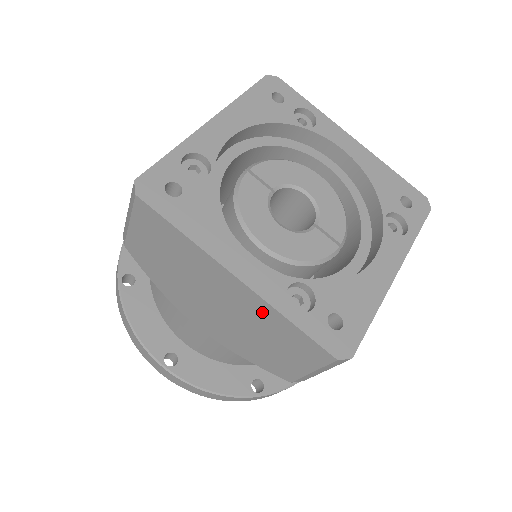
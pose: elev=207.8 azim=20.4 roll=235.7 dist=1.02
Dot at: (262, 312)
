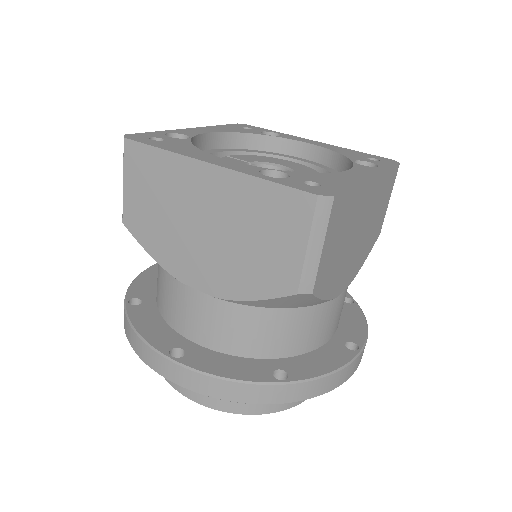
Dot at: (240, 193)
